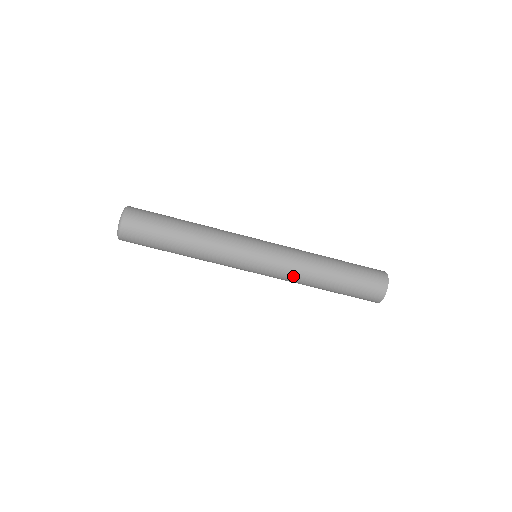
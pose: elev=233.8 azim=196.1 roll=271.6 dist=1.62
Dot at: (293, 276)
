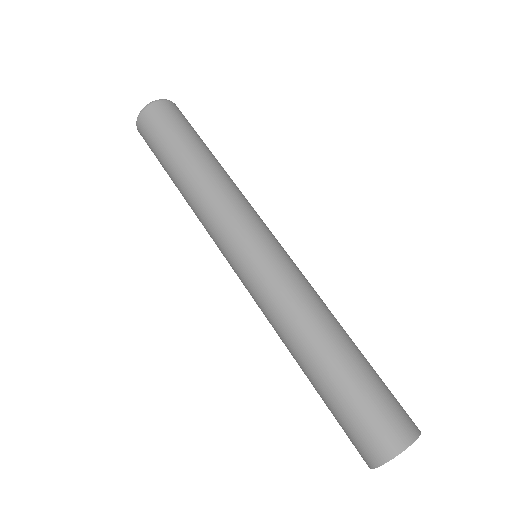
Dot at: occluded
